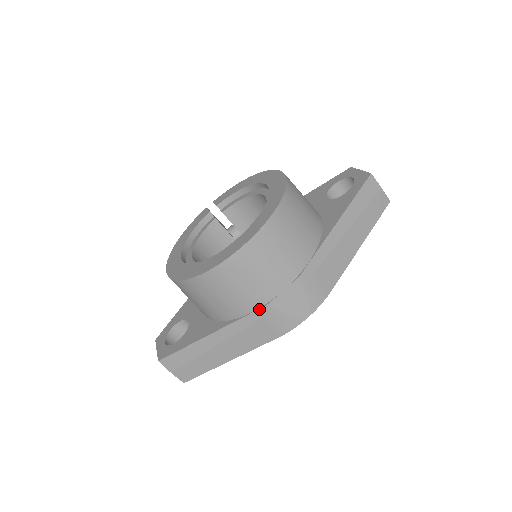
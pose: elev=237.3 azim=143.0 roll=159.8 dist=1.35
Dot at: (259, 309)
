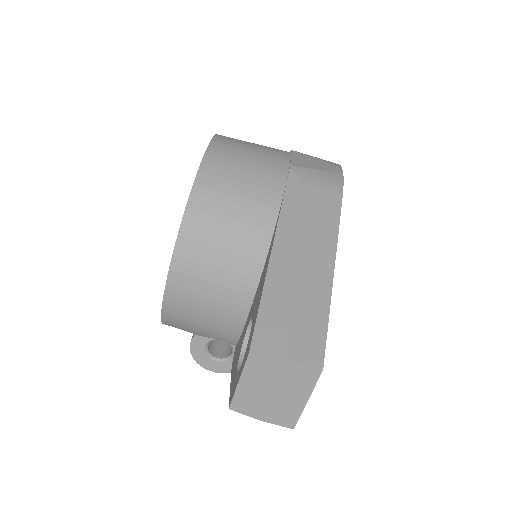
Dot at: (288, 175)
